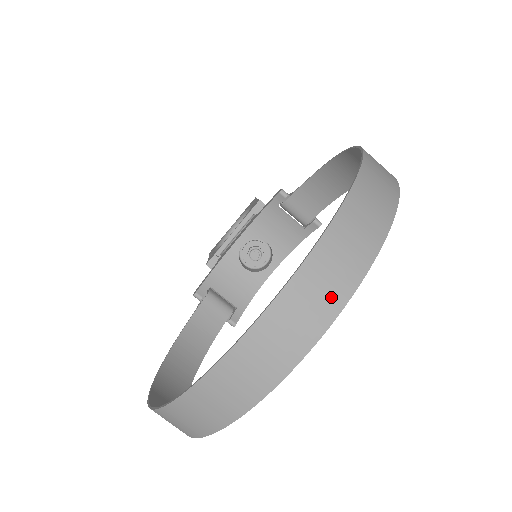
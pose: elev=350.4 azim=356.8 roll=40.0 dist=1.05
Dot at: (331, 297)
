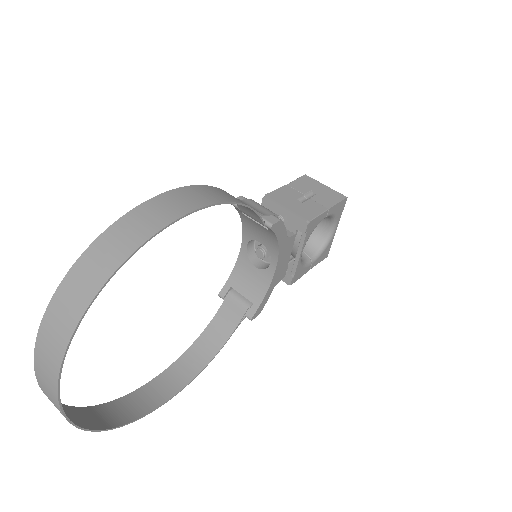
Dot at: (52, 369)
